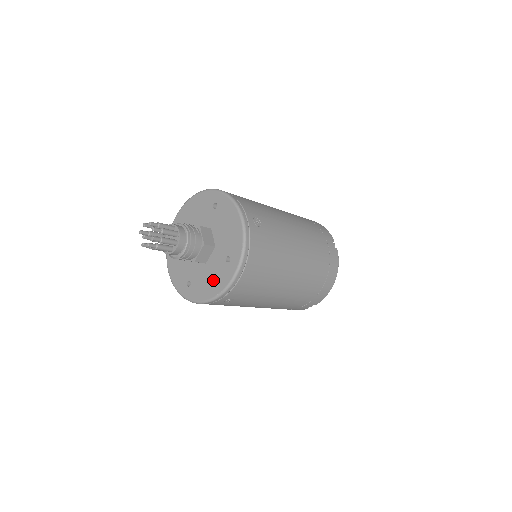
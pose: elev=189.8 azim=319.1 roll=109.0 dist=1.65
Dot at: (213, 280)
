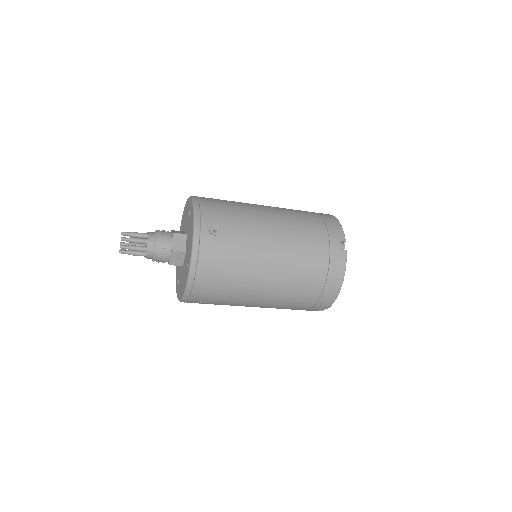
Dot at: (182, 283)
